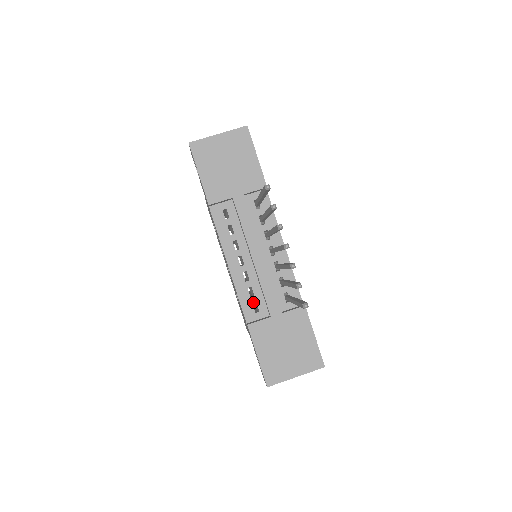
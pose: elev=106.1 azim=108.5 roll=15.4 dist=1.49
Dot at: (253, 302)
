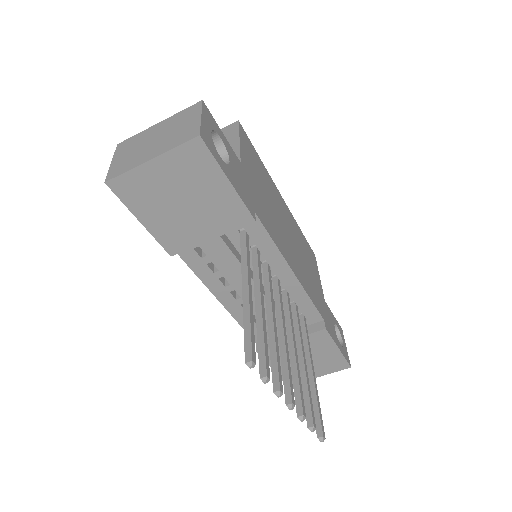
Dot at: occluded
